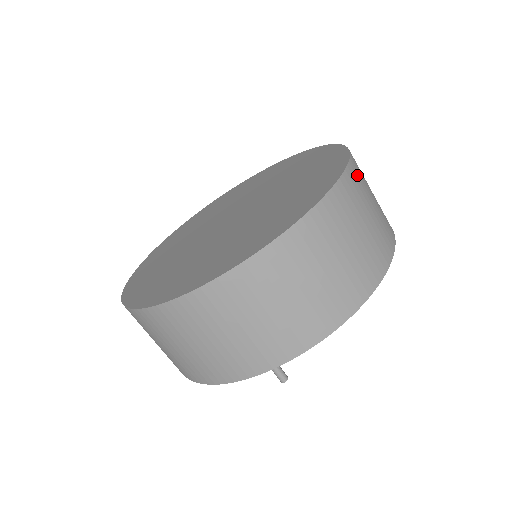
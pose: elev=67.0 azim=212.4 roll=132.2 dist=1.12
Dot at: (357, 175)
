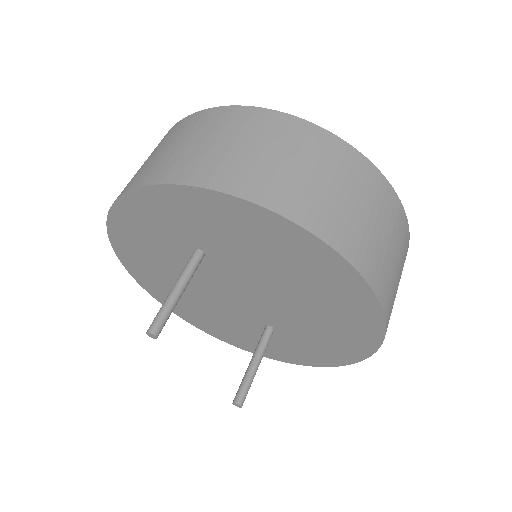
Dot at: occluded
